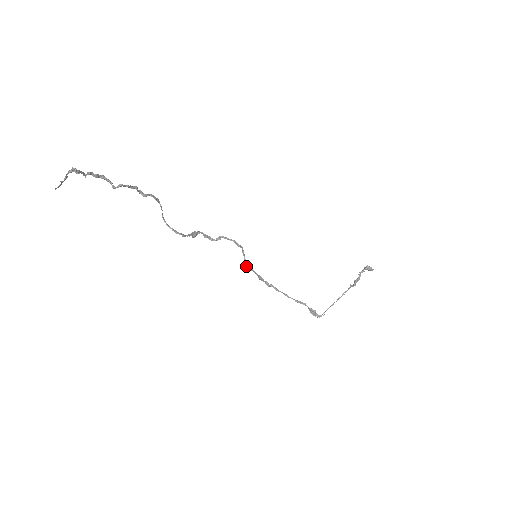
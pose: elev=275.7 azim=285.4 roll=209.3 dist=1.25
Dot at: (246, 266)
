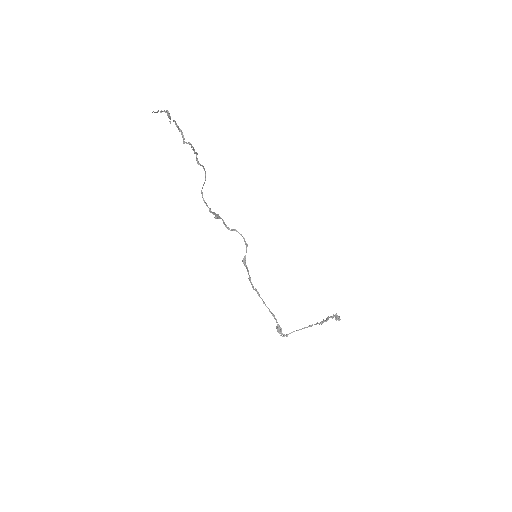
Dot at: (244, 262)
